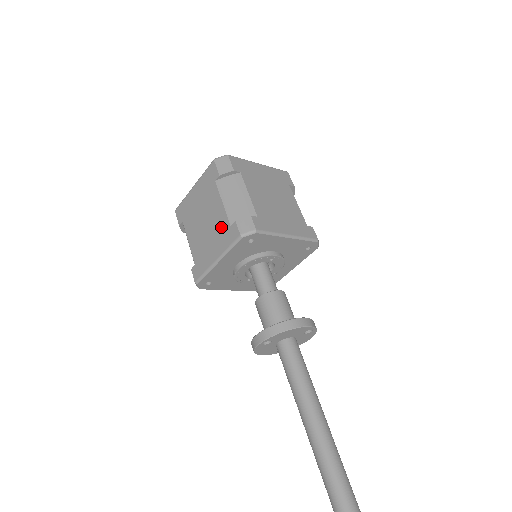
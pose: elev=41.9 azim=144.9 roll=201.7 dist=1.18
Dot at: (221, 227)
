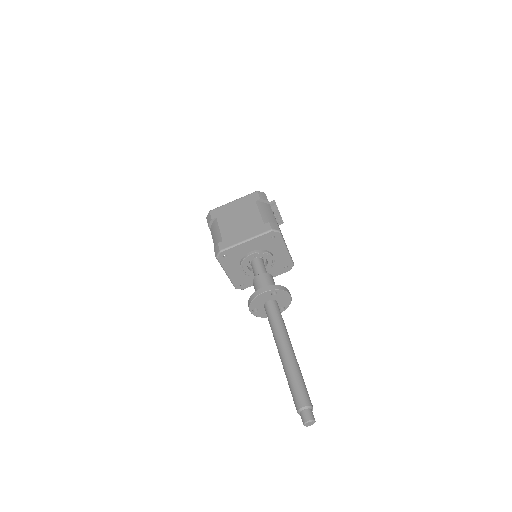
Dot at: occluded
